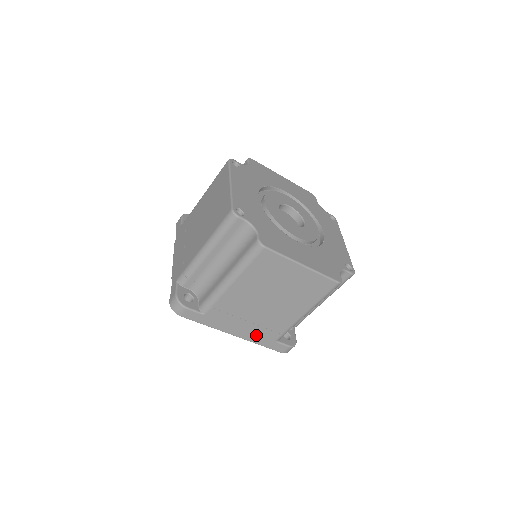
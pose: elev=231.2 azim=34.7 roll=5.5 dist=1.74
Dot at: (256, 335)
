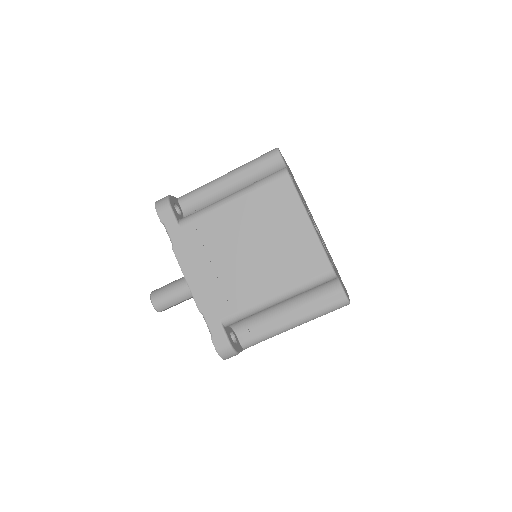
Dot at: occluded
